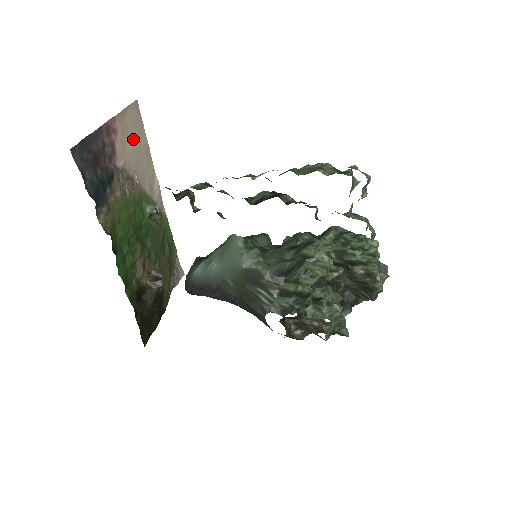
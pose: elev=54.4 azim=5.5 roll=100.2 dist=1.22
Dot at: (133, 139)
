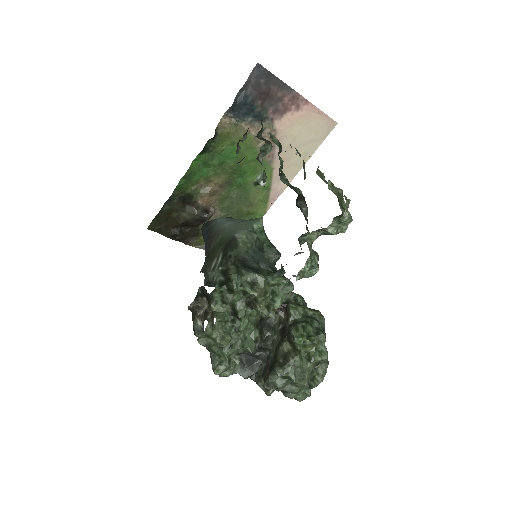
Dot at: (305, 133)
